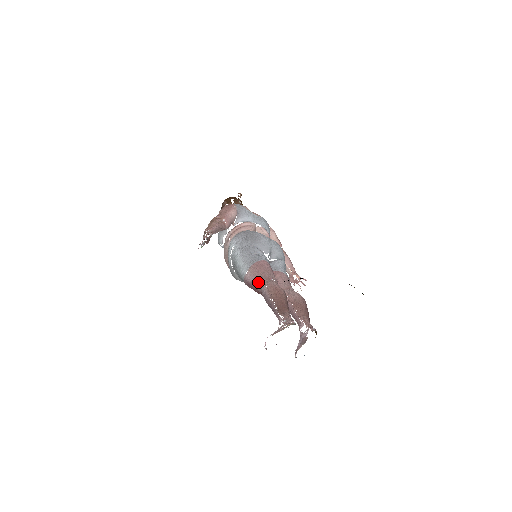
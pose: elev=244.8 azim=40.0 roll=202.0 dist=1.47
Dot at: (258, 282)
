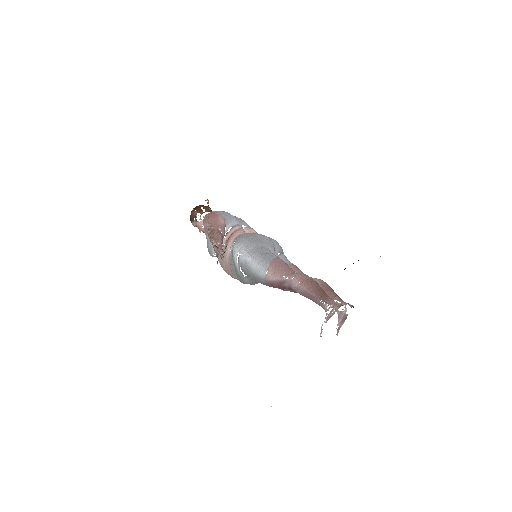
Dot at: (284, 279)
